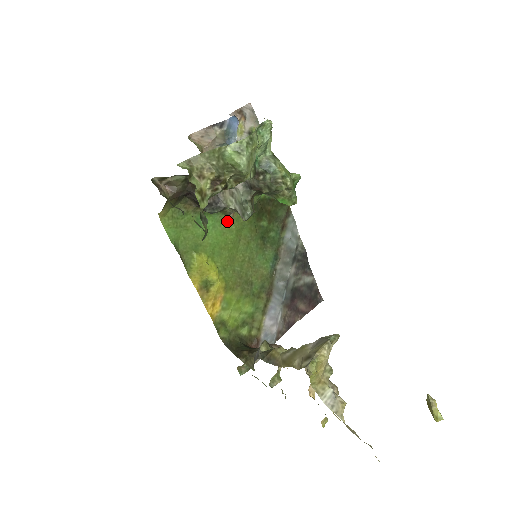
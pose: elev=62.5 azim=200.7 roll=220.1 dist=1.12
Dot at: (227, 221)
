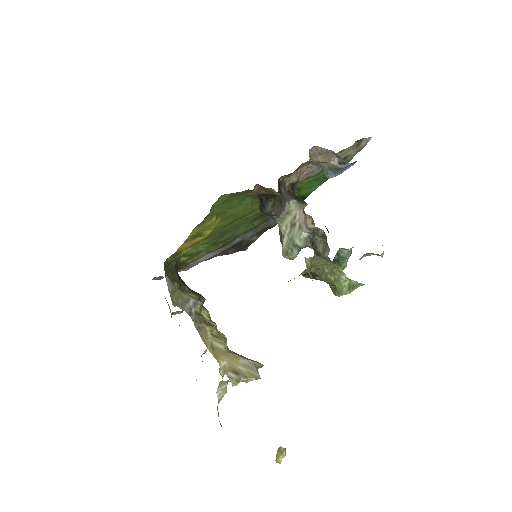
Dot at: (259, 203)
